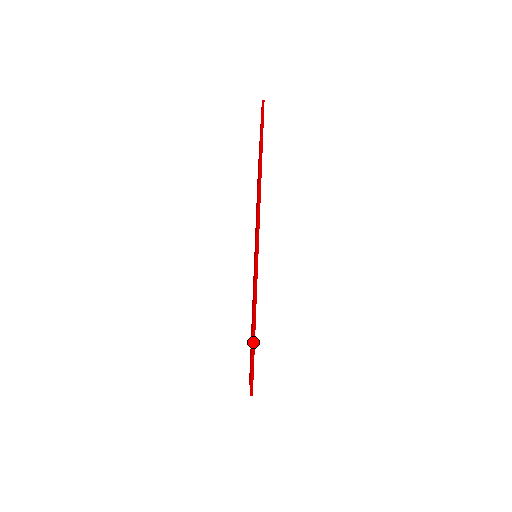
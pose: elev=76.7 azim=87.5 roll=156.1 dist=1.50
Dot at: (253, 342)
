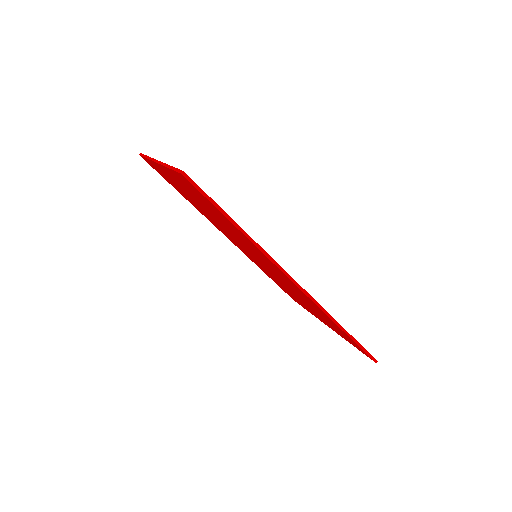
Dot at: (353, 340)
